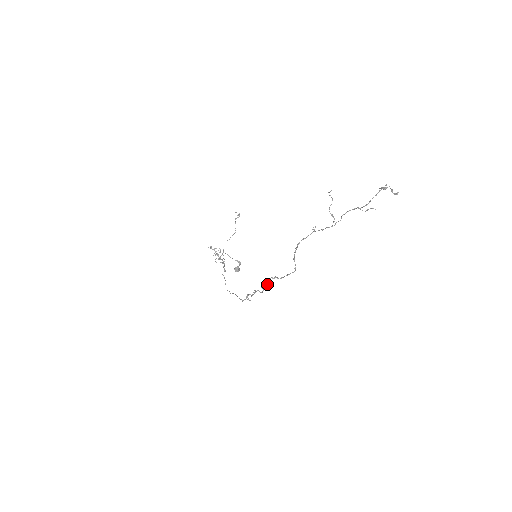
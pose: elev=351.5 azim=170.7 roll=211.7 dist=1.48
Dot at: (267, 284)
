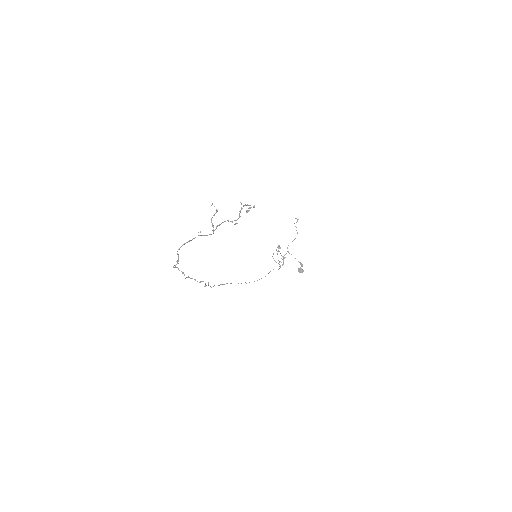
Dot at: (183, 272)
